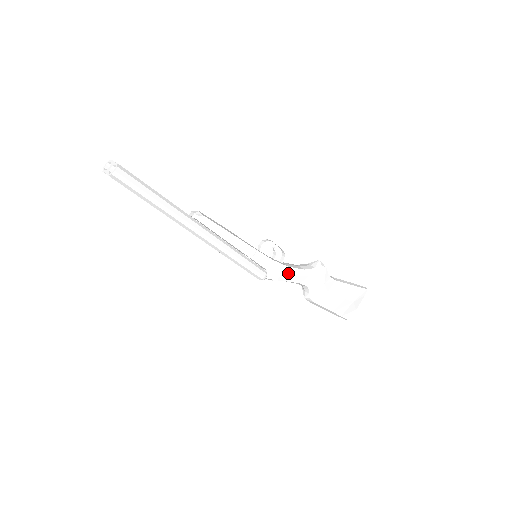
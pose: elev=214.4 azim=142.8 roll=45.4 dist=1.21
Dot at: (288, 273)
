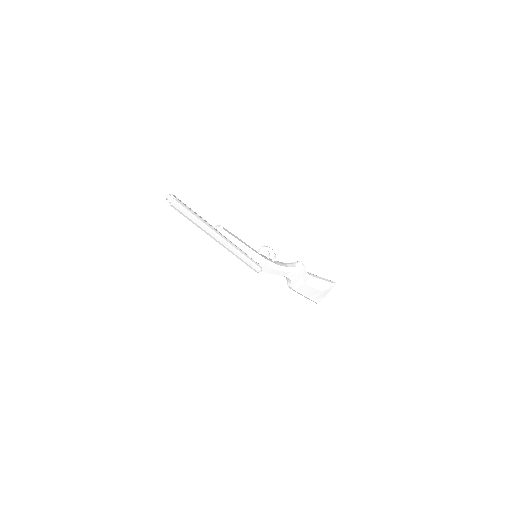
Dot at: (277, 269)
